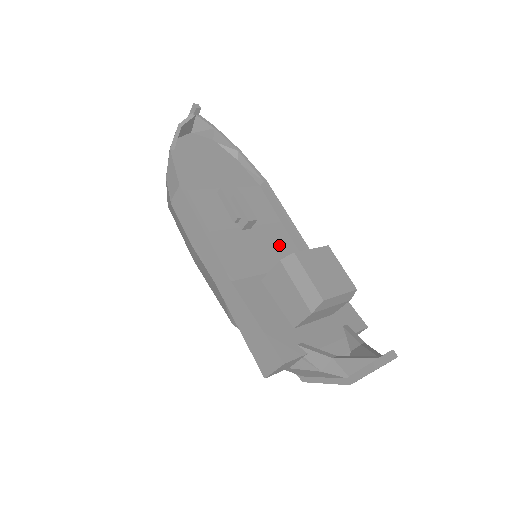
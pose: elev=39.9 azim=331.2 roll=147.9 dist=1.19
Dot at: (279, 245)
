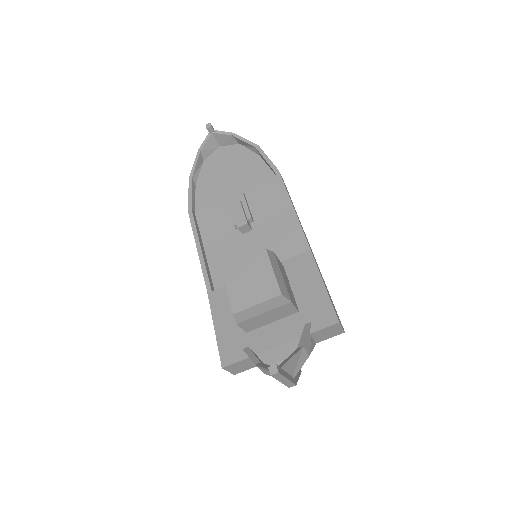
Dot at: (279, 239)
